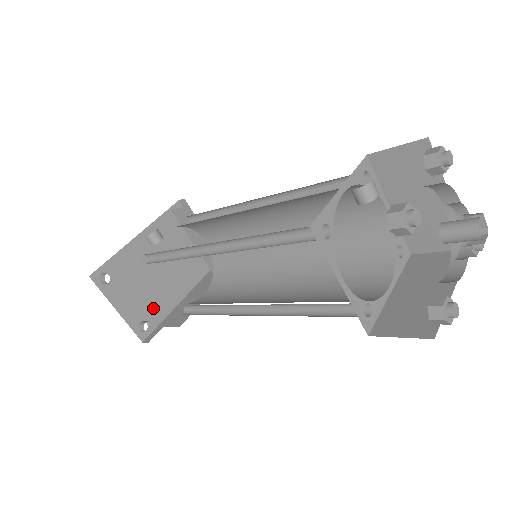
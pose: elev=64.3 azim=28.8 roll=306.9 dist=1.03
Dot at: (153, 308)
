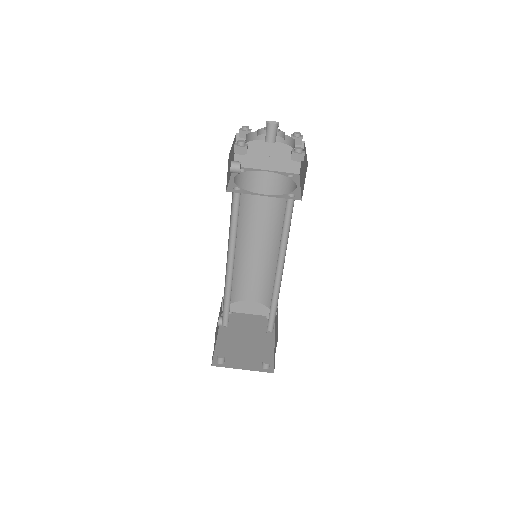
Dot at: (262, 356)
